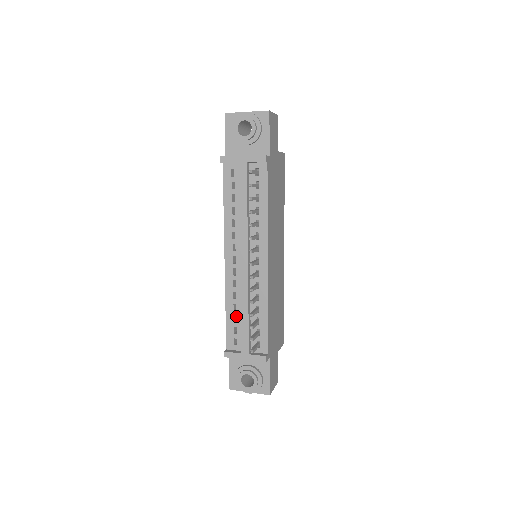
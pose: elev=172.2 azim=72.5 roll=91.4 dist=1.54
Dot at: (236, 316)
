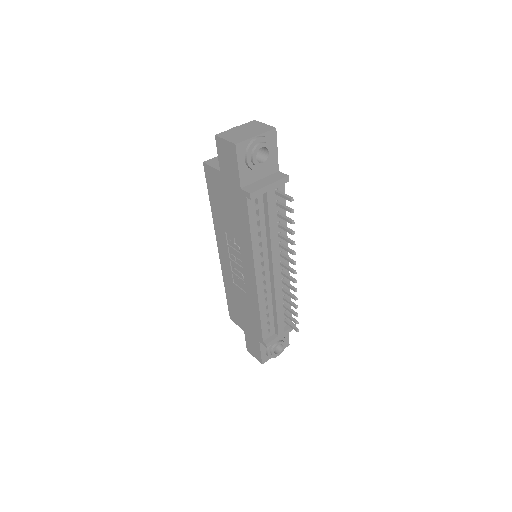
Dot at: occluded
